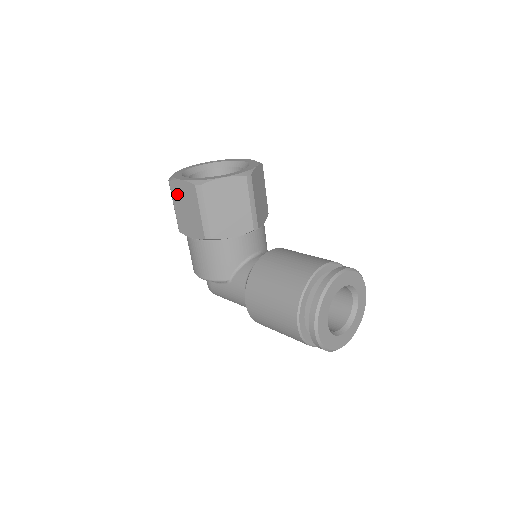
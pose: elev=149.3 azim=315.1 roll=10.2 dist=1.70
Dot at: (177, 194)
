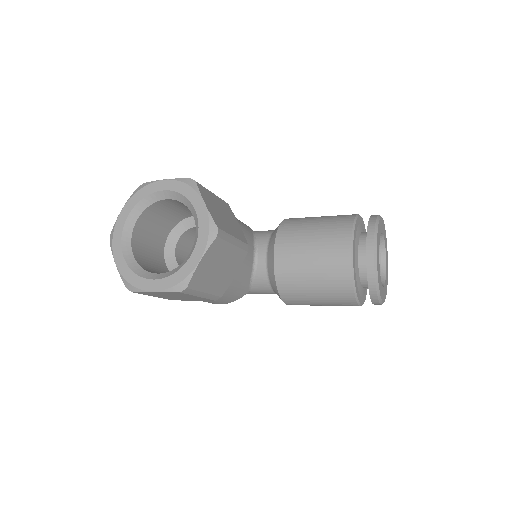
Dot at: (152, 294)
